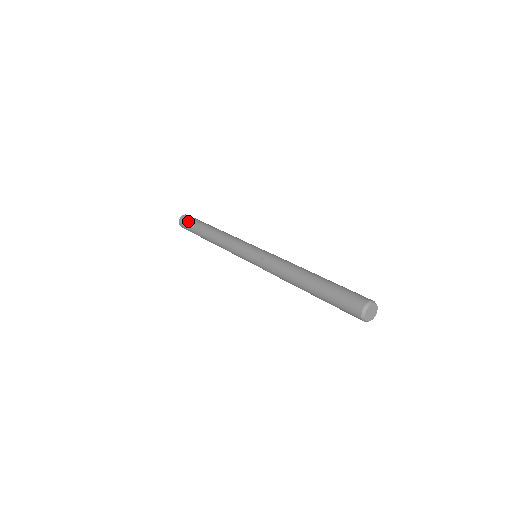
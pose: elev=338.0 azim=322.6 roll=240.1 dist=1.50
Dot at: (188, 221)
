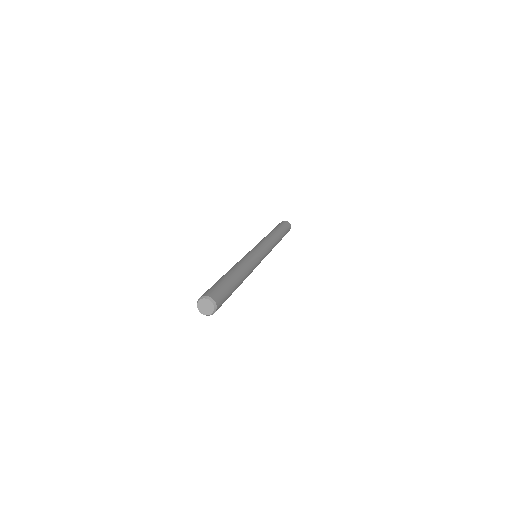
Dot at: (278, 224)
